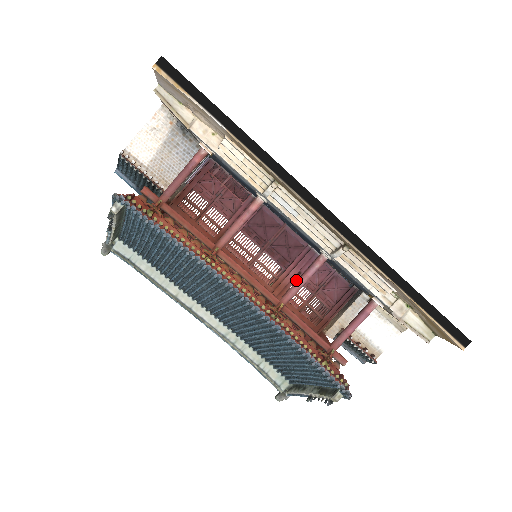
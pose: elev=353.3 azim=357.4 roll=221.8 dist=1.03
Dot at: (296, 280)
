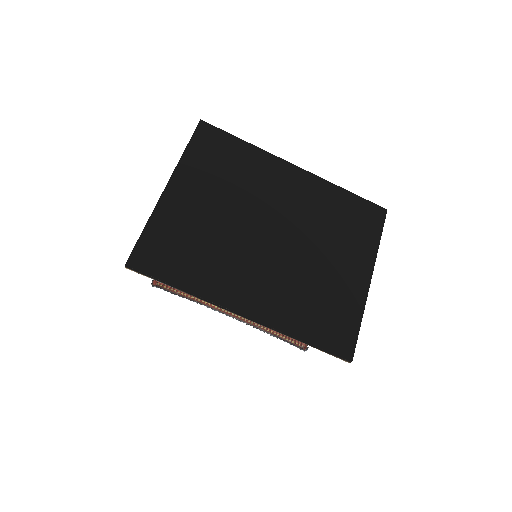
Dot at: occluded
